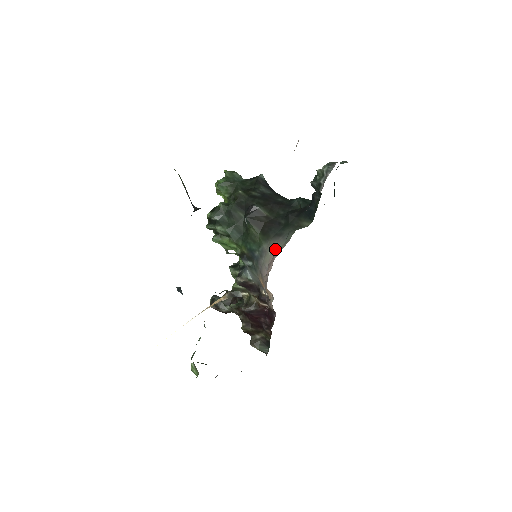
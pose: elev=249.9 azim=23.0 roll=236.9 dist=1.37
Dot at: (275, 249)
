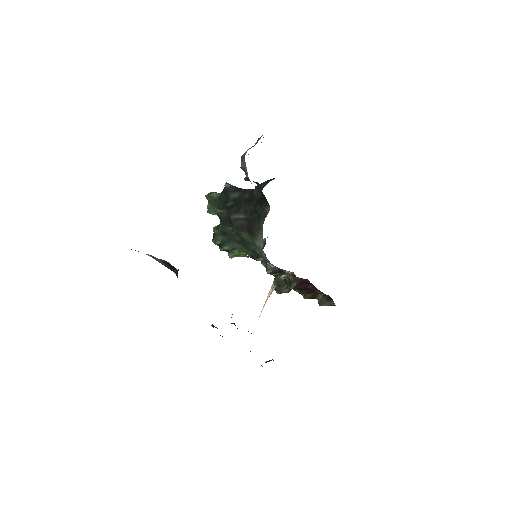
Dot at: occluded
